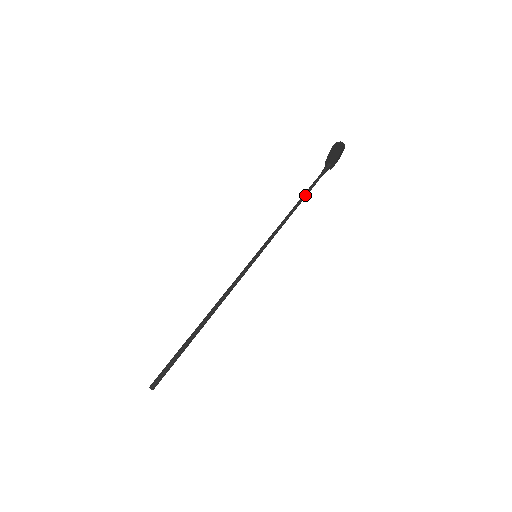
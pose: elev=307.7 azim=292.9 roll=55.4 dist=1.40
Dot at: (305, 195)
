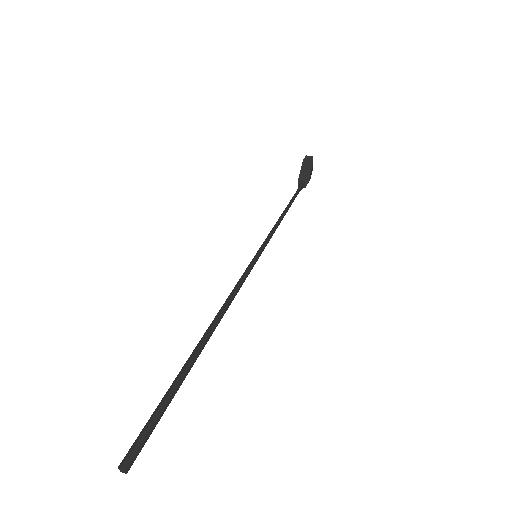
Dot at: (290, 204)
